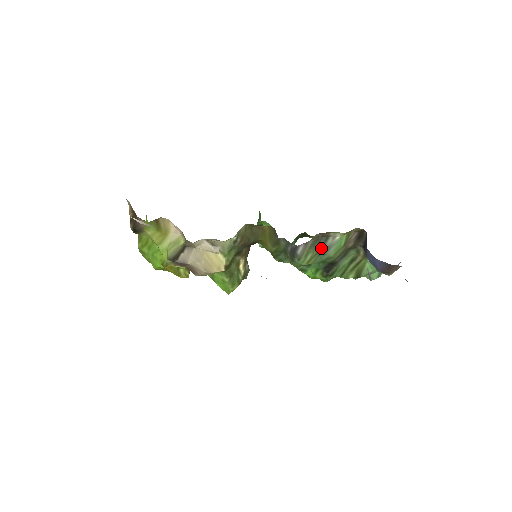
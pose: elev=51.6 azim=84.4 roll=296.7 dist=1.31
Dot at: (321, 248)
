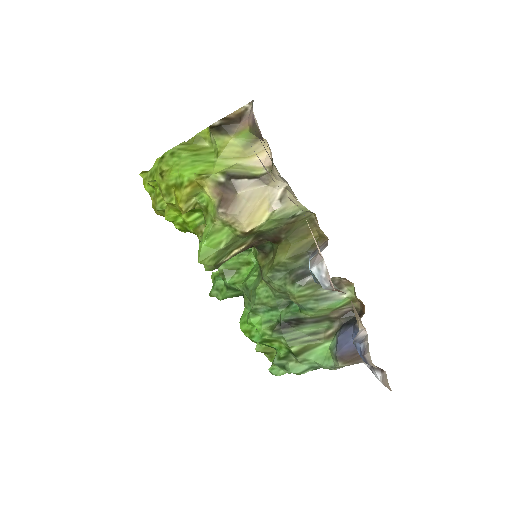
Dot at: (323, 293)
